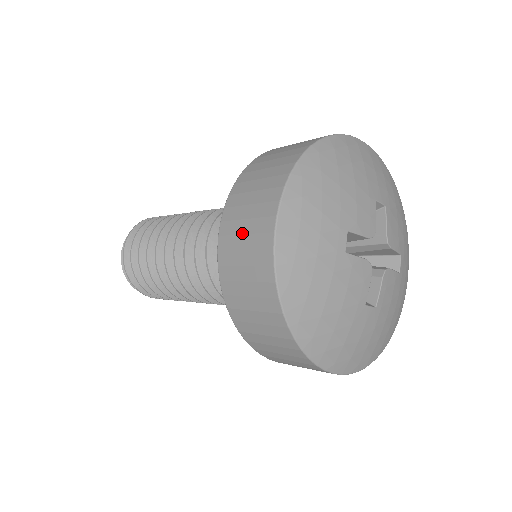
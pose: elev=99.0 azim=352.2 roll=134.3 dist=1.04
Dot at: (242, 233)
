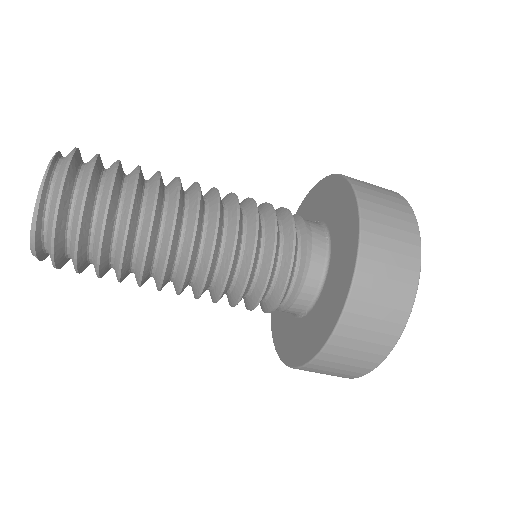
Dot at: (368, 329)
